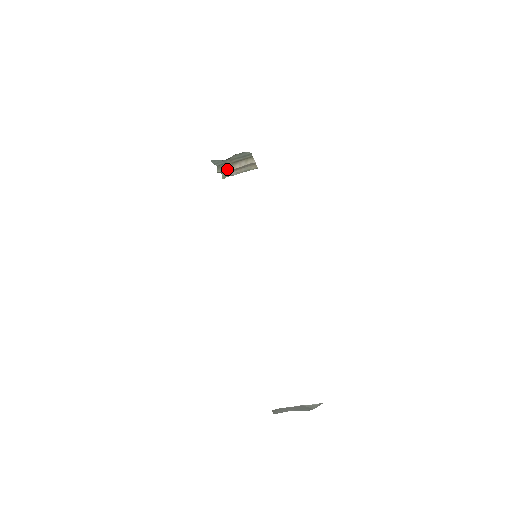
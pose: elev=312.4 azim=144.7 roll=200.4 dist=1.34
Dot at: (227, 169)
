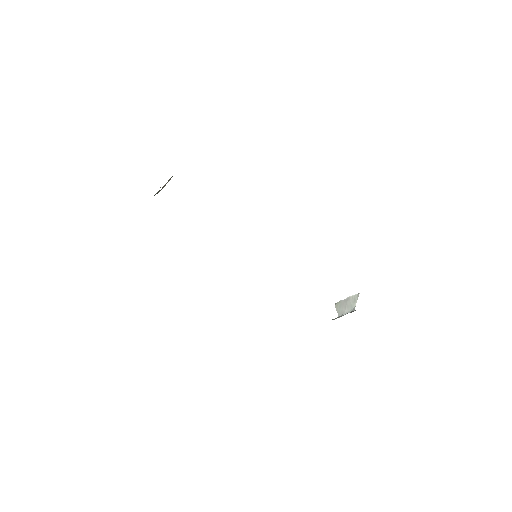
Dot at: occluded
